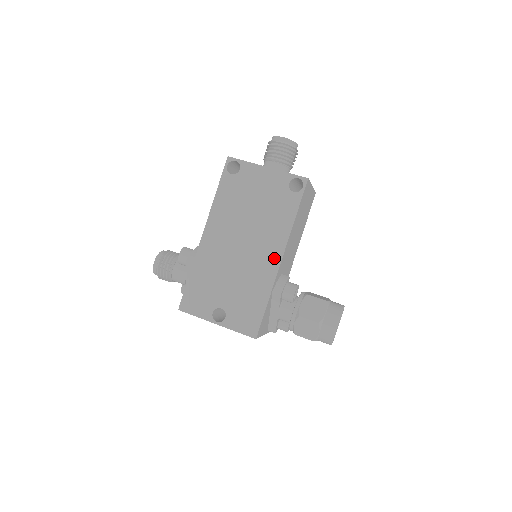
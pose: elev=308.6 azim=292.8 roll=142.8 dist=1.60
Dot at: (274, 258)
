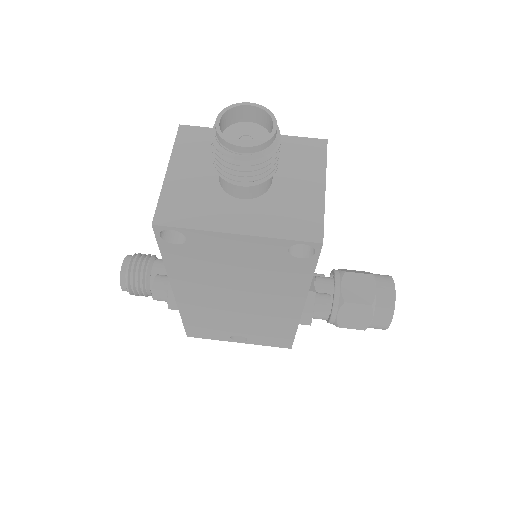
Dot at: (291, 309)
